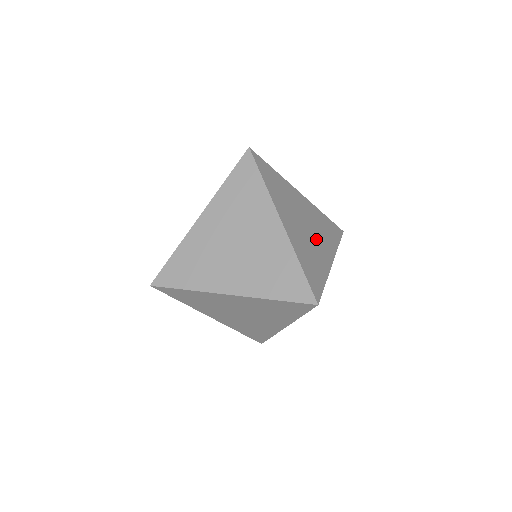
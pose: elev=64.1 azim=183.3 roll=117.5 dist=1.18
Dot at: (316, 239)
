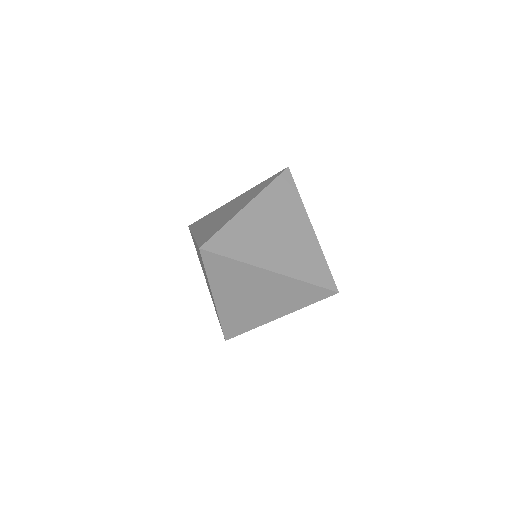
Dot at: (291, 231)
